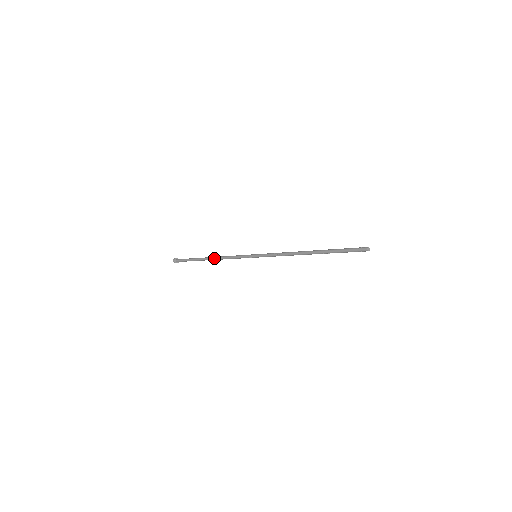
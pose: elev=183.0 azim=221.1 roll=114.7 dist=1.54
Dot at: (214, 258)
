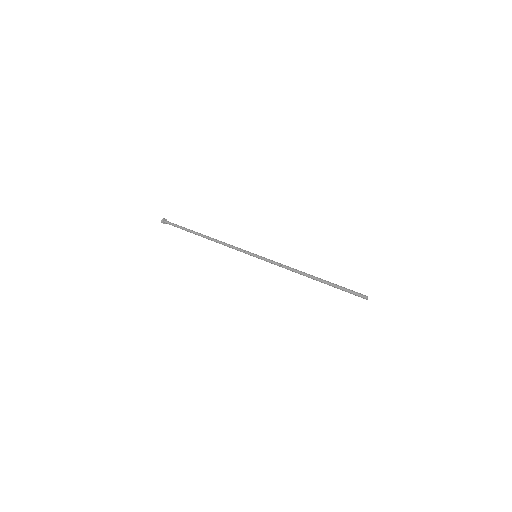
Dot at: (210, 238)
